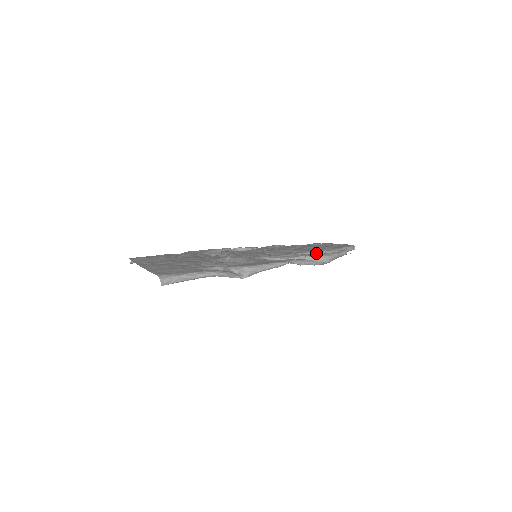
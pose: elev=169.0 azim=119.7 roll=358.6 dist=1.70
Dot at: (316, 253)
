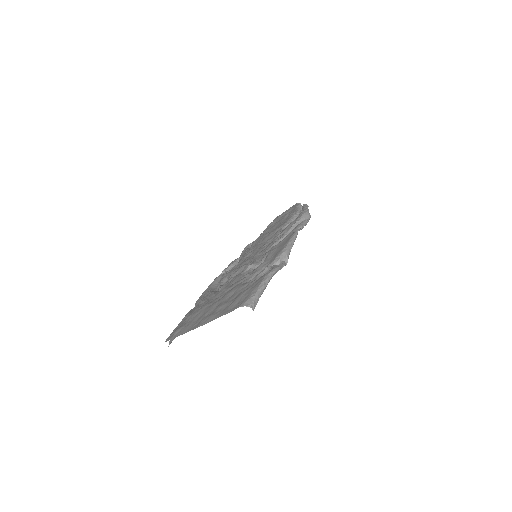
Dot at: (292, 220)
